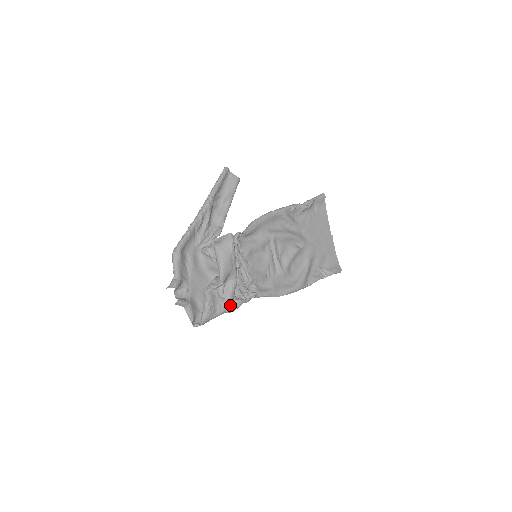
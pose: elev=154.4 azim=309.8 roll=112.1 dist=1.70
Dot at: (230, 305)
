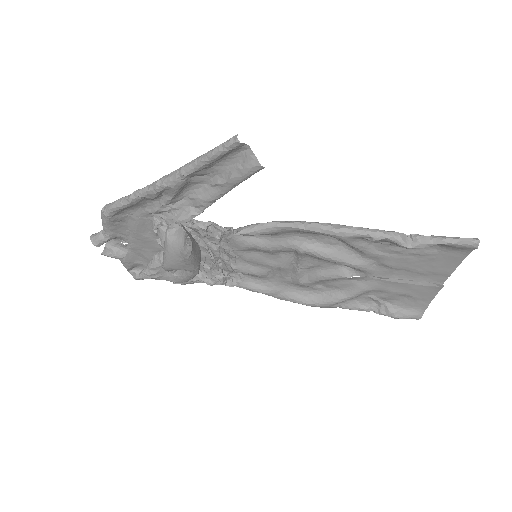
Dot at: (184, 281)
